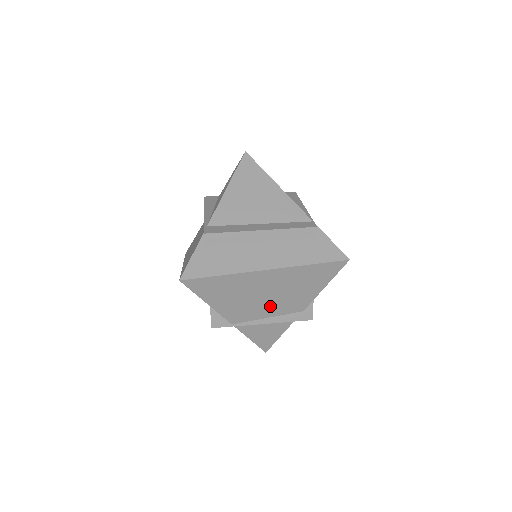
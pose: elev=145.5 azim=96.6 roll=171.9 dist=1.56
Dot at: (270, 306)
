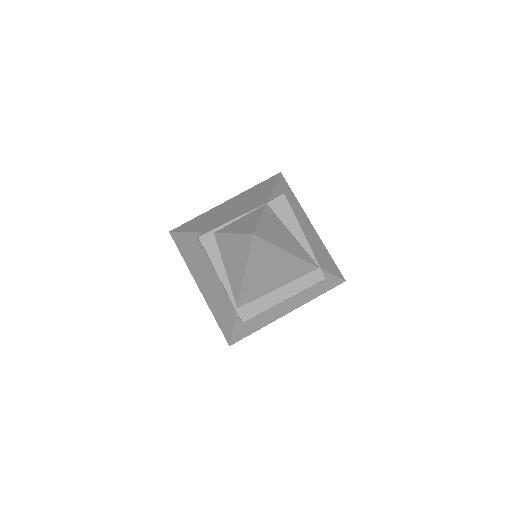
Dot at: occluded
